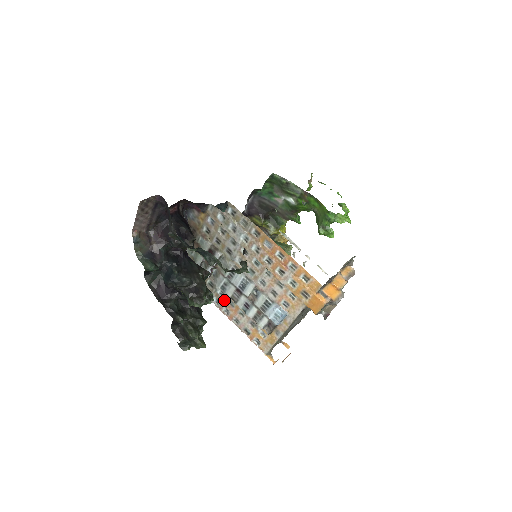
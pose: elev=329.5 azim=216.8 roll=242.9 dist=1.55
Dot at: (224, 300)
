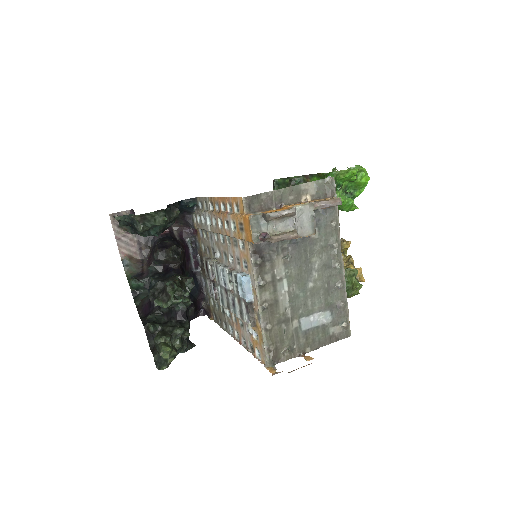
Dot at: (232, 321)
